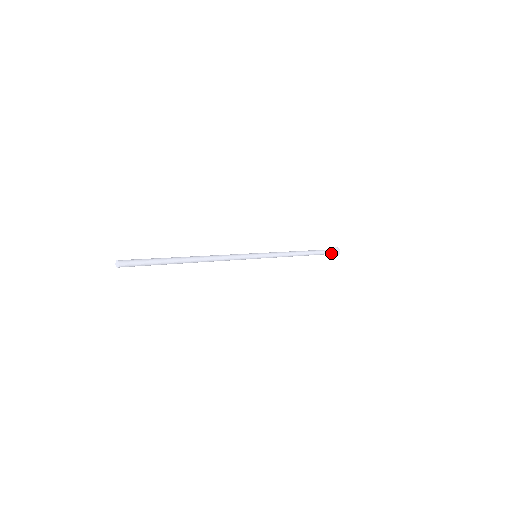
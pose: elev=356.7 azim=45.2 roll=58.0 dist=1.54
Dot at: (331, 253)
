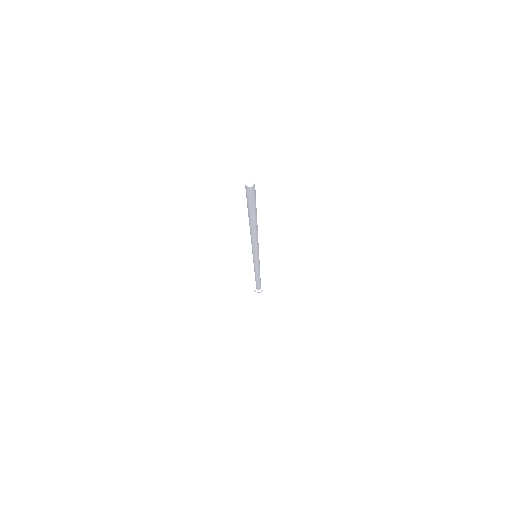
Dot at: occluded
